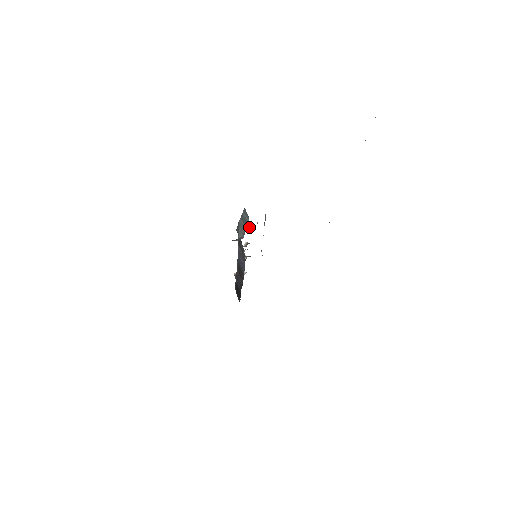
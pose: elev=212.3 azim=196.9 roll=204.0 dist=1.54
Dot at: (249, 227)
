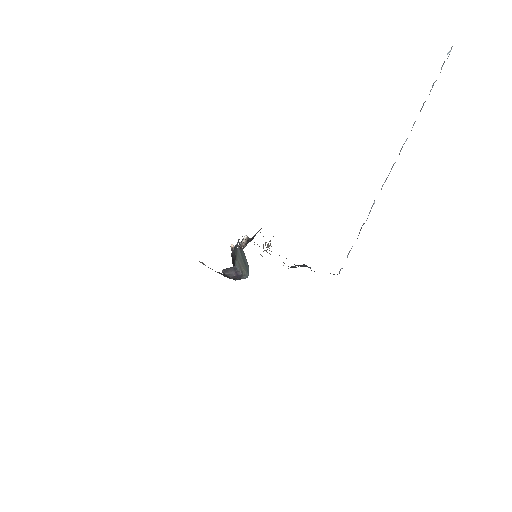
Dot at: (248, 274)
